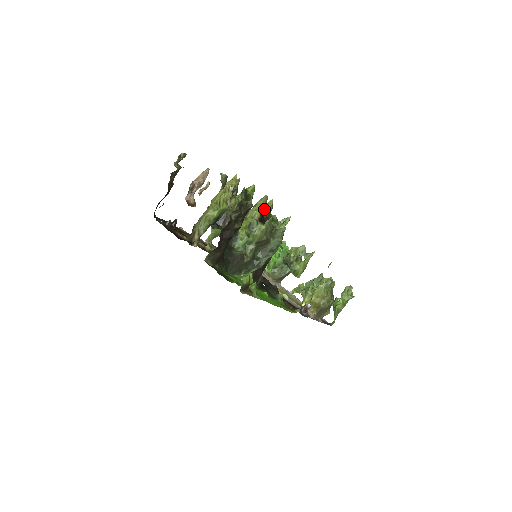
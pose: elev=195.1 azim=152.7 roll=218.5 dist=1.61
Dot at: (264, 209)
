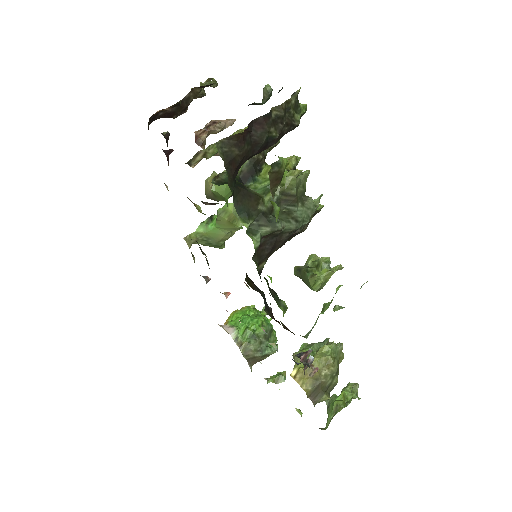
Dot at: occluded
